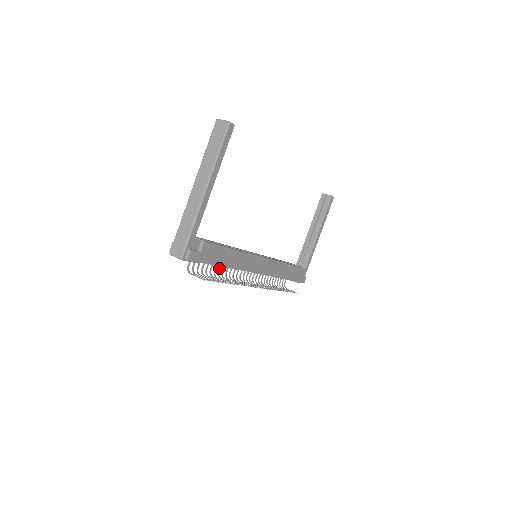
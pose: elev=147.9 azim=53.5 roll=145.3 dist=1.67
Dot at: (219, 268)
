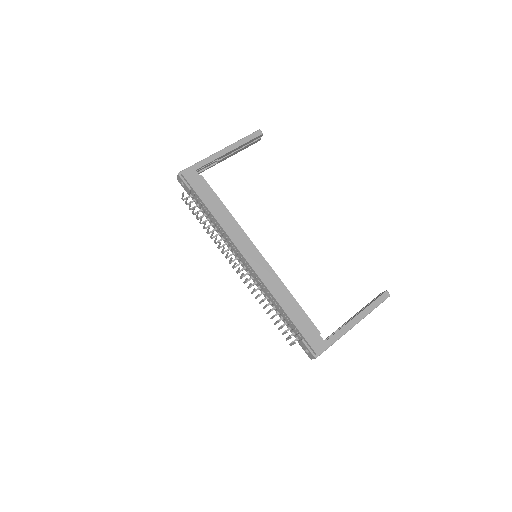
Dot at: (212, 230)
